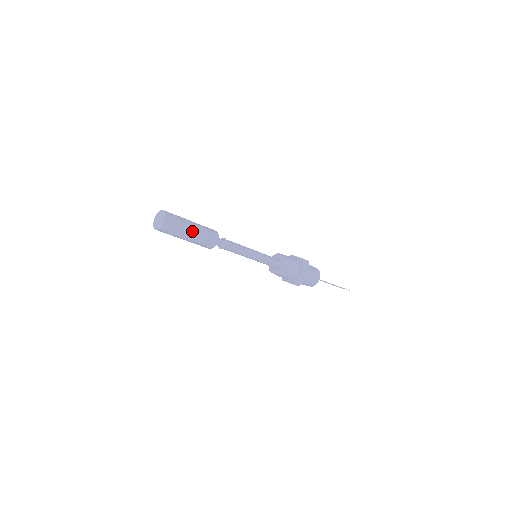
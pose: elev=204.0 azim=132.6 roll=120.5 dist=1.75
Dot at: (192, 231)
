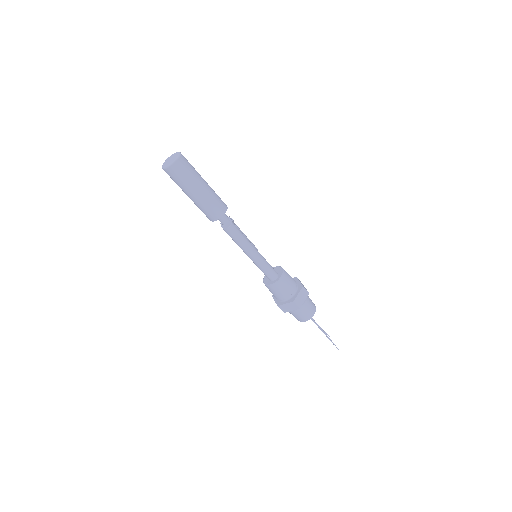
Dot at: (199, 191)
